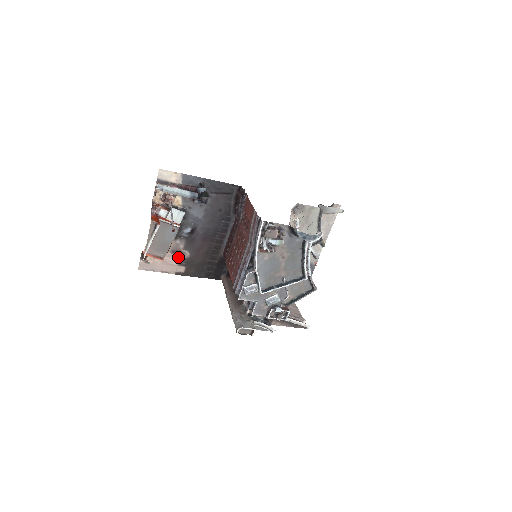
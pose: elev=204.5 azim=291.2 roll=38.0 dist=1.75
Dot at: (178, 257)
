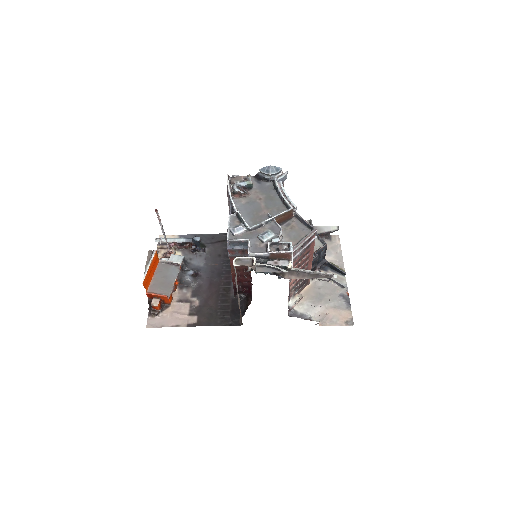
Dot at: (187, 307)
